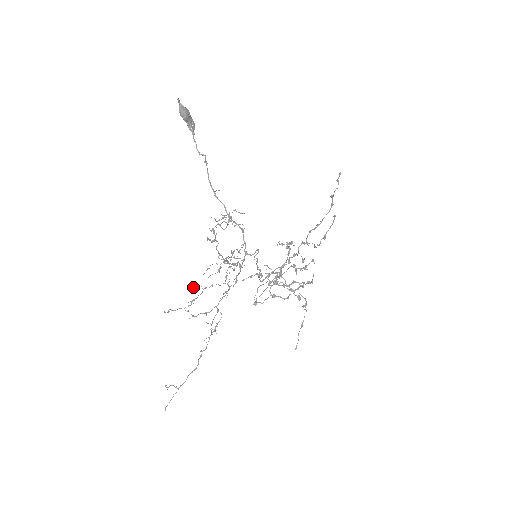
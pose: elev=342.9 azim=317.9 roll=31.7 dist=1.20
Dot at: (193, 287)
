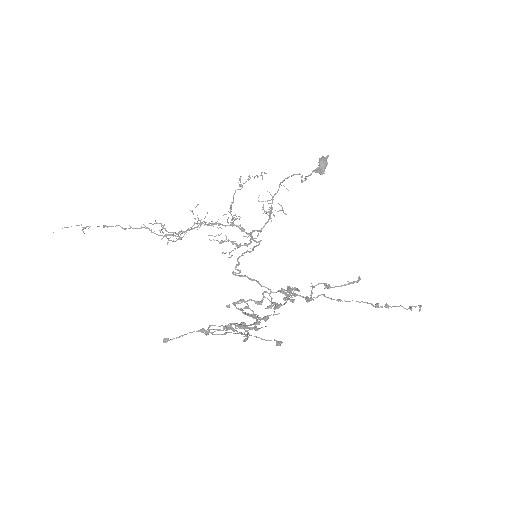
Dot at: occluded
